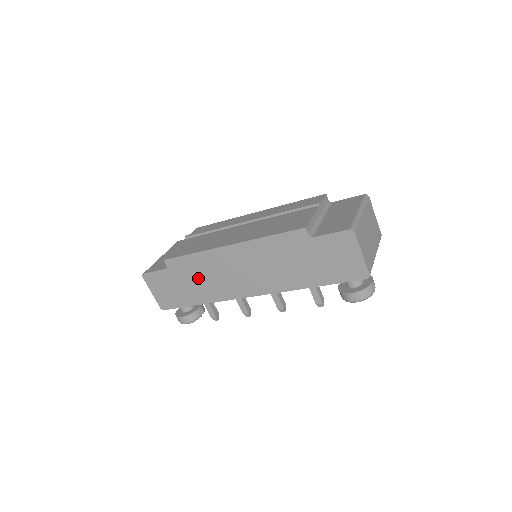
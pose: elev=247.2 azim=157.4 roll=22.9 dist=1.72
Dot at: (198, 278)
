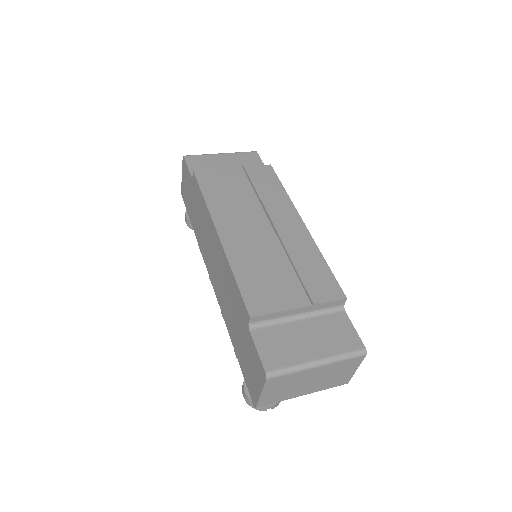
Dot at: (199, 216)
